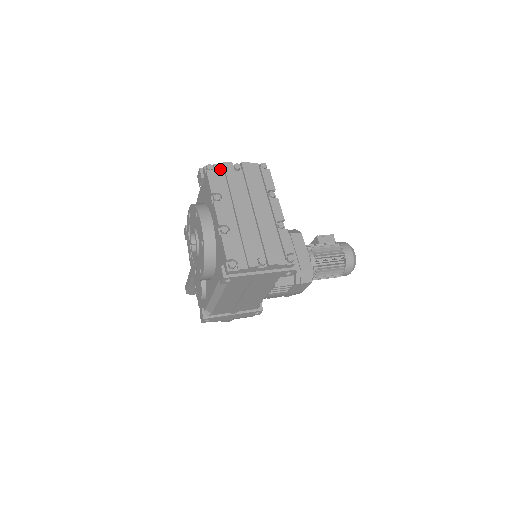
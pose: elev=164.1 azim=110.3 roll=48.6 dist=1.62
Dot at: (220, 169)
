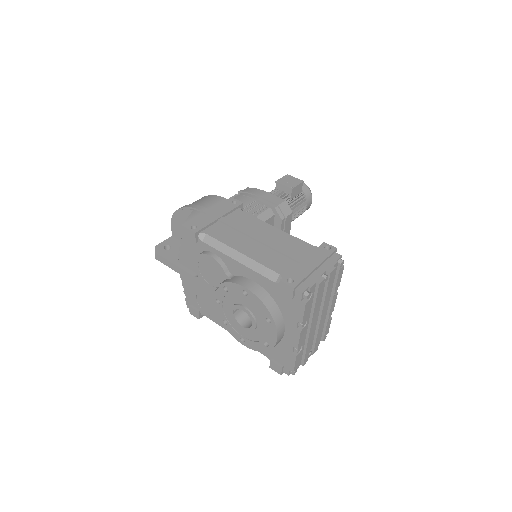
Dot at: (313, 290)
